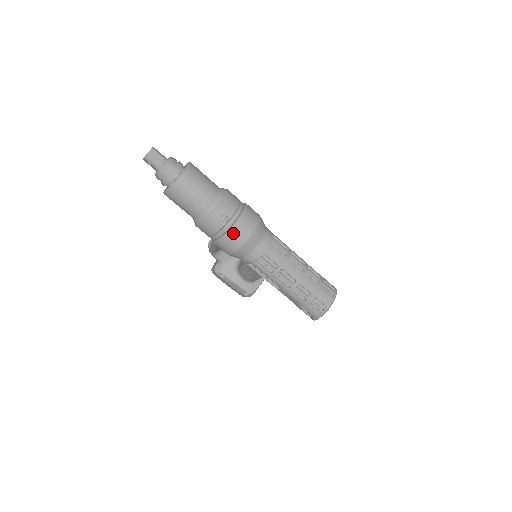
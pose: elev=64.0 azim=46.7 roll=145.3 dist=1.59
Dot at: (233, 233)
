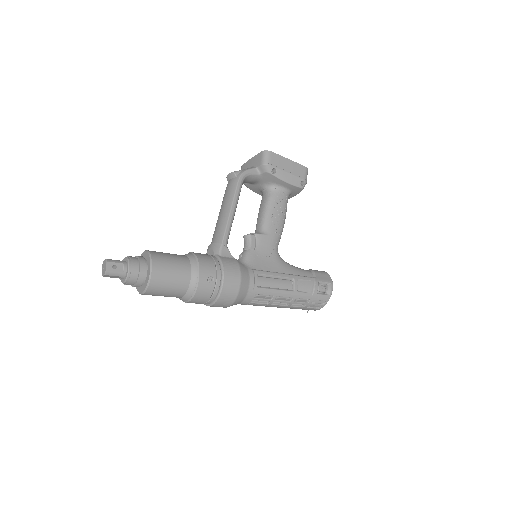
Dot at: occluded
